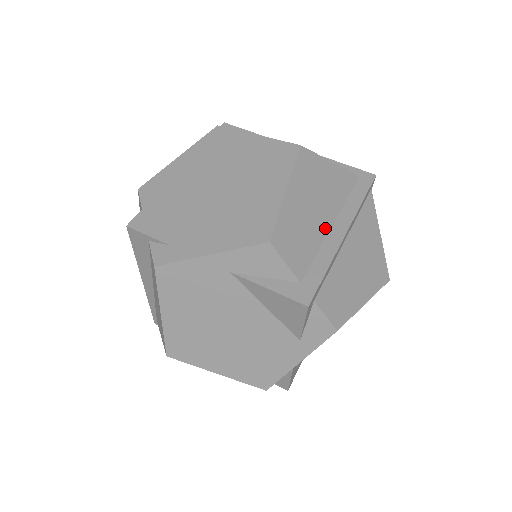
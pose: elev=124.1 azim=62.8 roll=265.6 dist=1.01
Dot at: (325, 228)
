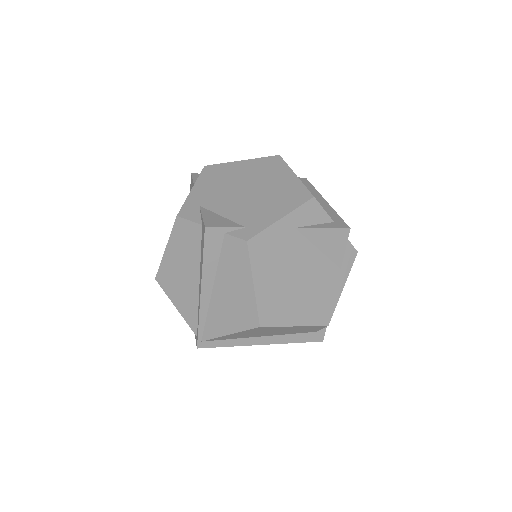
Dot at: occluded
